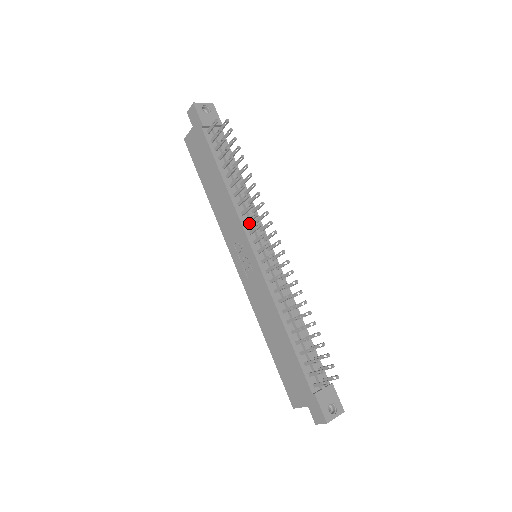
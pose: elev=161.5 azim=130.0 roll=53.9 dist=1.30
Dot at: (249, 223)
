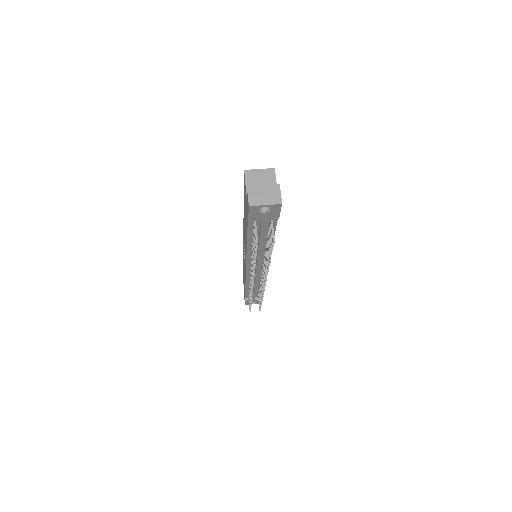
Dot at: occluded
